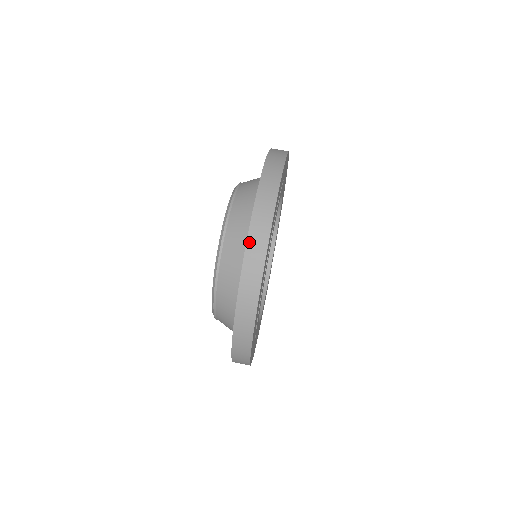
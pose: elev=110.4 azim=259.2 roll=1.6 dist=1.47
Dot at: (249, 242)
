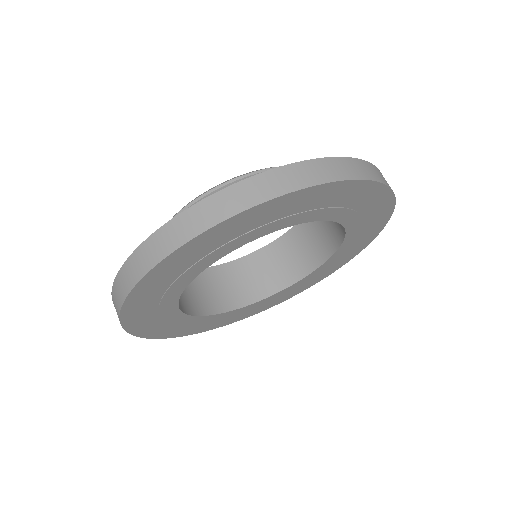
Dot at: (112, 295)
